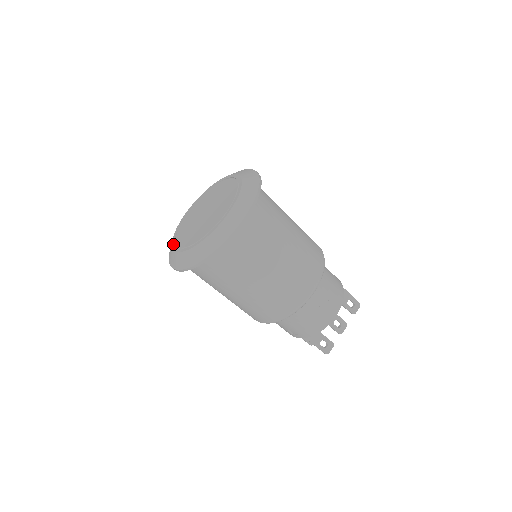
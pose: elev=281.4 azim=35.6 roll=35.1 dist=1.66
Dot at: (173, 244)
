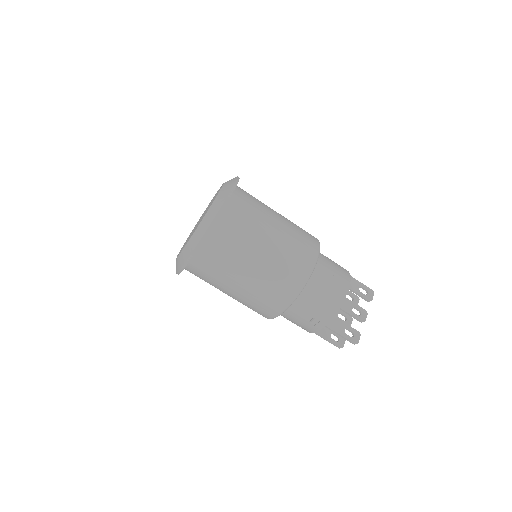
Dot at: (177, 256)
